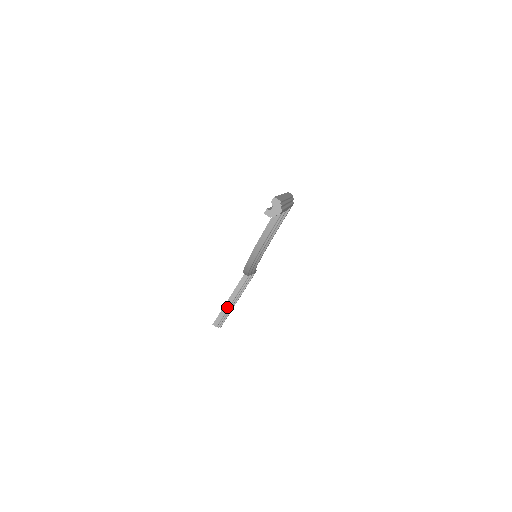
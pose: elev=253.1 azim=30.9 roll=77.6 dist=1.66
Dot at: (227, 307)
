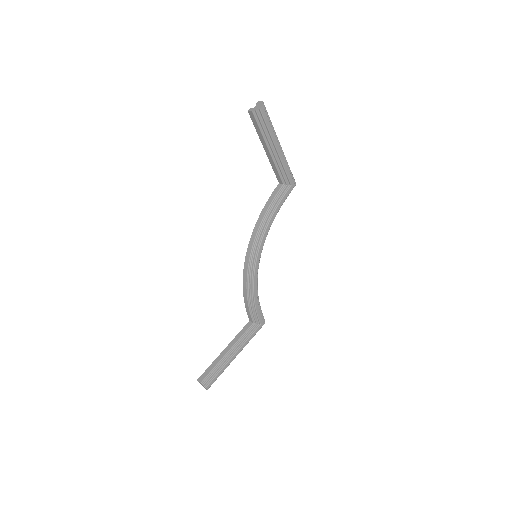
Dot at: (220, 359)
